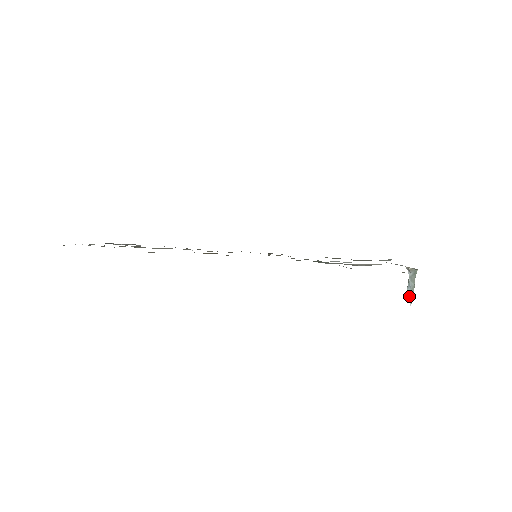
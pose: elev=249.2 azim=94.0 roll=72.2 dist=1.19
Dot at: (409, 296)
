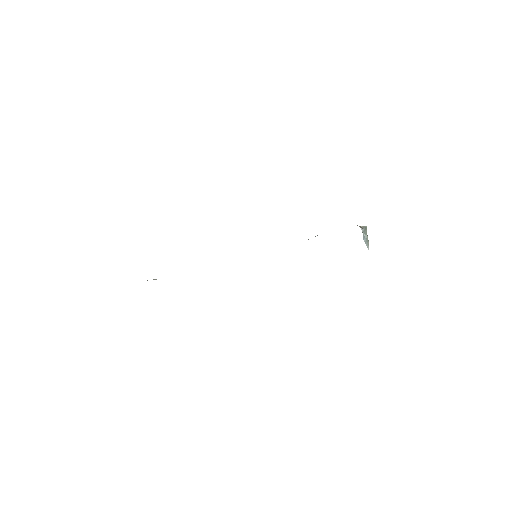
Dot at: (366, 244)
